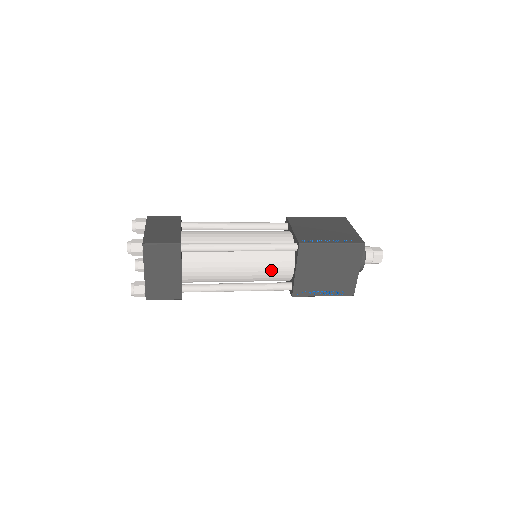
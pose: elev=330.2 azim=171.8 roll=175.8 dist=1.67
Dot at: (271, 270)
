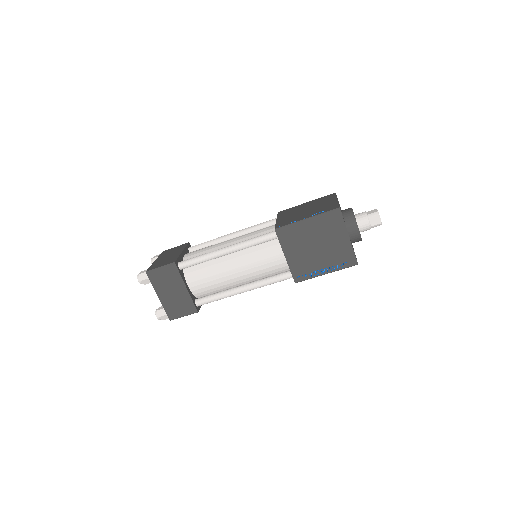
Dot at: (264, 263)
